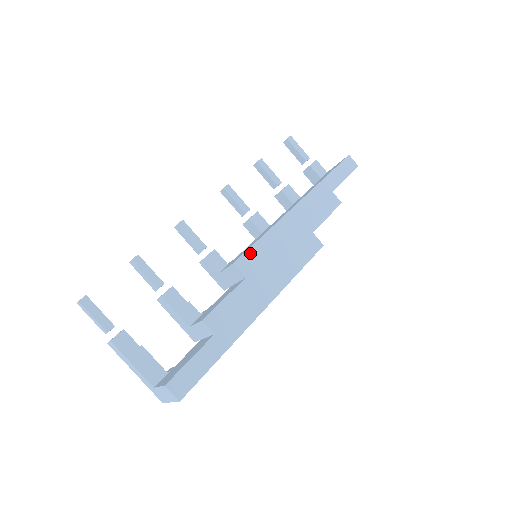
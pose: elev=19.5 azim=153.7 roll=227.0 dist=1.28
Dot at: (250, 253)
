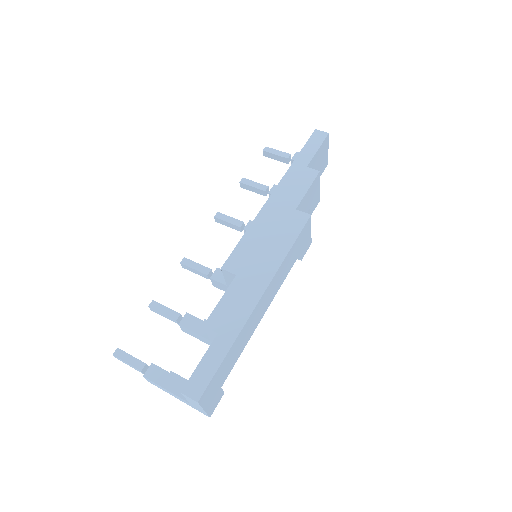
Dot at: (235, 253)
